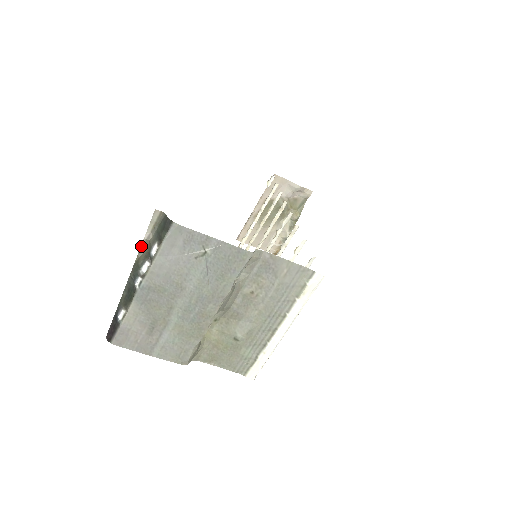
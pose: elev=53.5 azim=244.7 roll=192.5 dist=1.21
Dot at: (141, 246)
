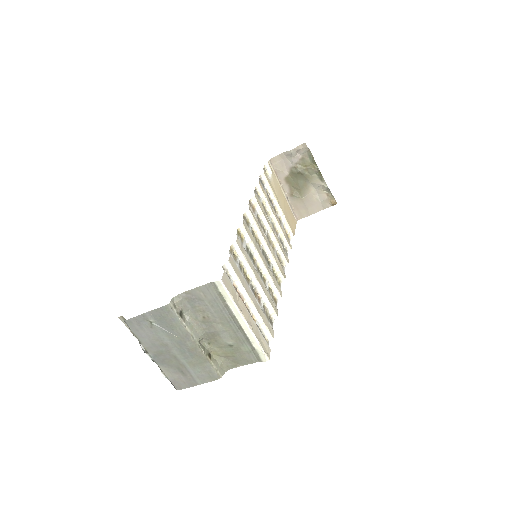
Dot at: occluded
